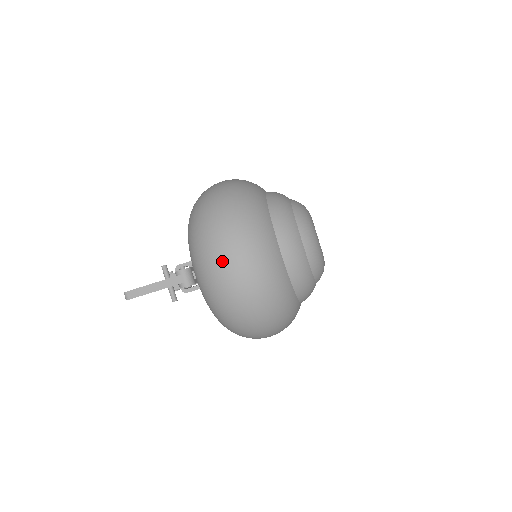
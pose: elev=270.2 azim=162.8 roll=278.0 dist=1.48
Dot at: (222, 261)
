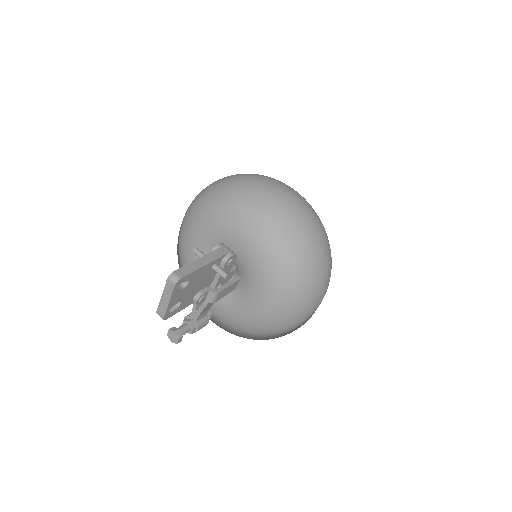
Dot at: (275, 190)
